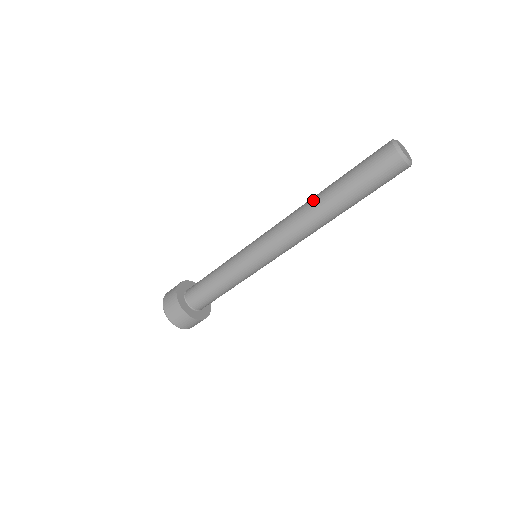
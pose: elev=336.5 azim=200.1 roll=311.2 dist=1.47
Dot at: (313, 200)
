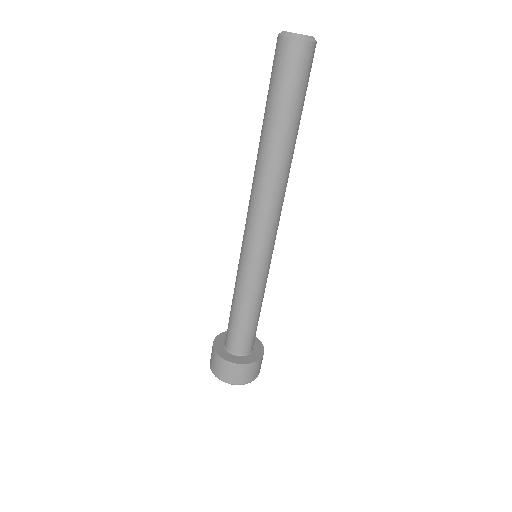
Dot at: occluded
